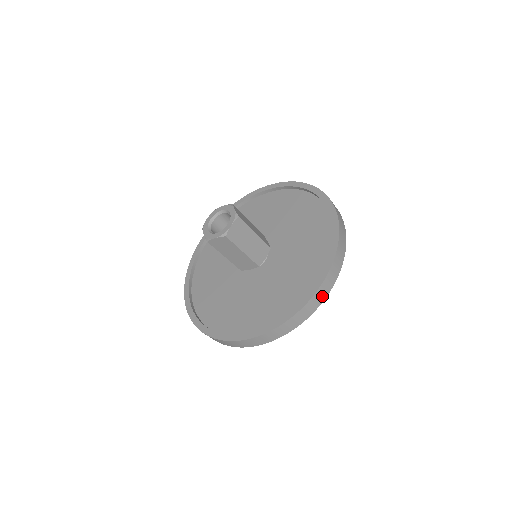
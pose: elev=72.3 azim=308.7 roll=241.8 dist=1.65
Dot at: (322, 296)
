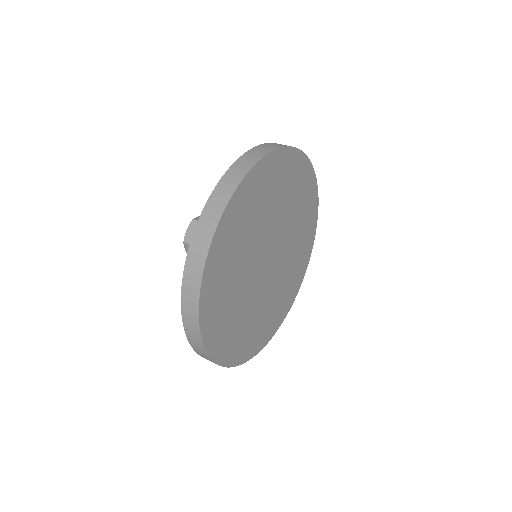
Dot at: (204, 242)
